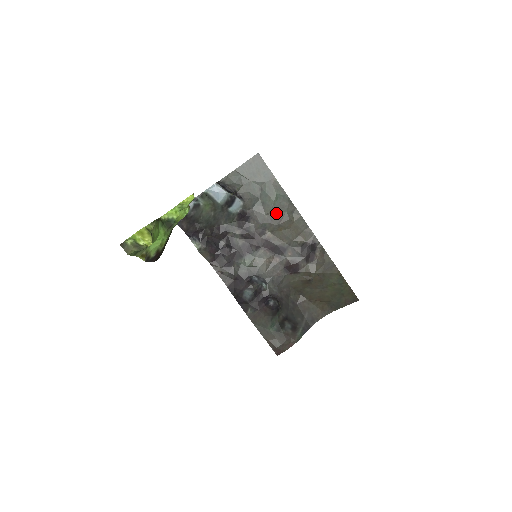
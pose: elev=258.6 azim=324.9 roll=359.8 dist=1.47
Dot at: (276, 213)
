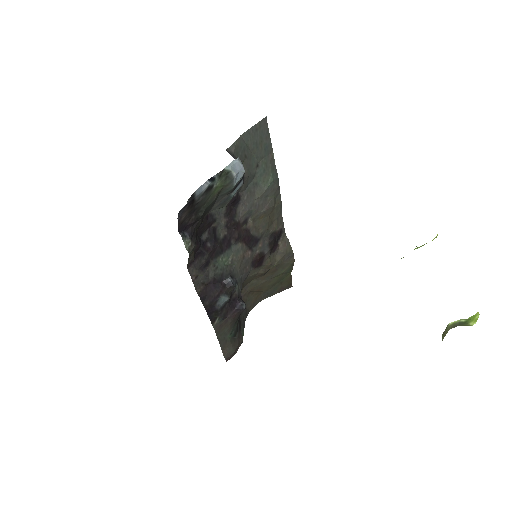
Dot at: (265, 197)
